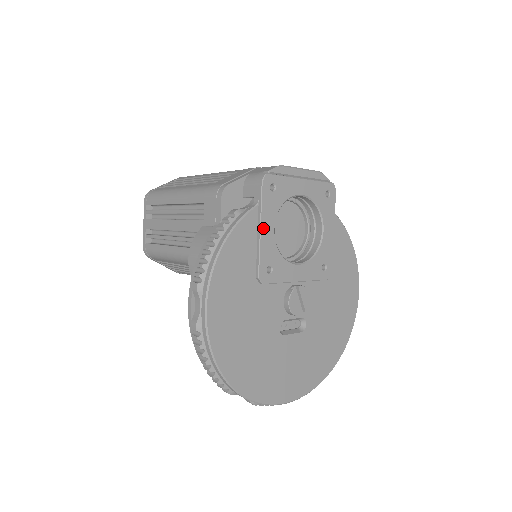
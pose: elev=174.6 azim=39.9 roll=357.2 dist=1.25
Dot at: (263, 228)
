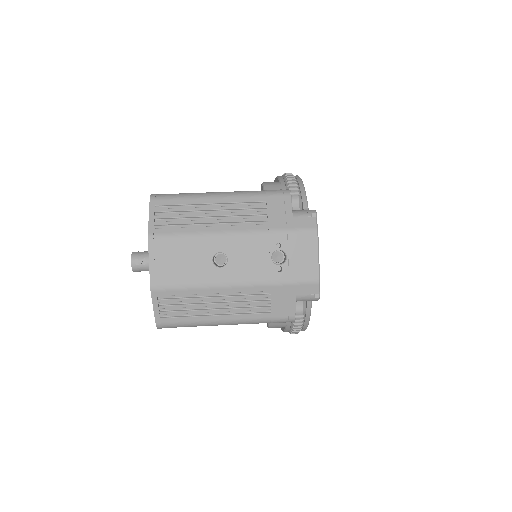
Dot at: occluded
